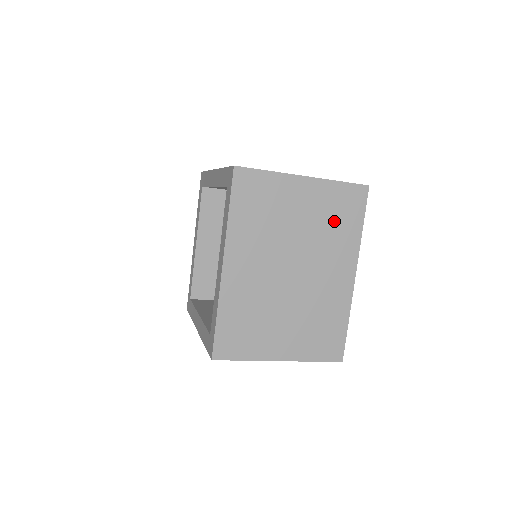
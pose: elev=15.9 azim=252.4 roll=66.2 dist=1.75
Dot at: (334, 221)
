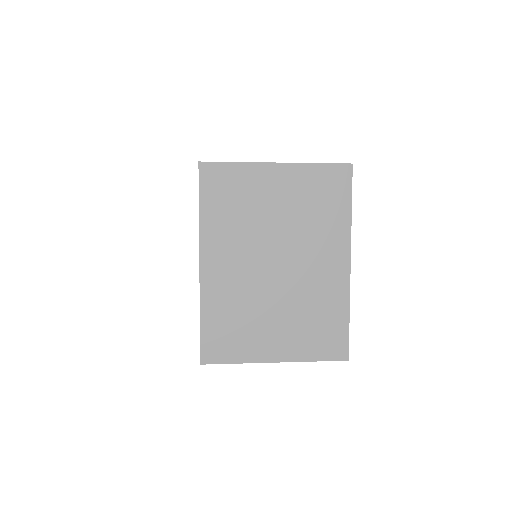
Dot at: (317, 207)
